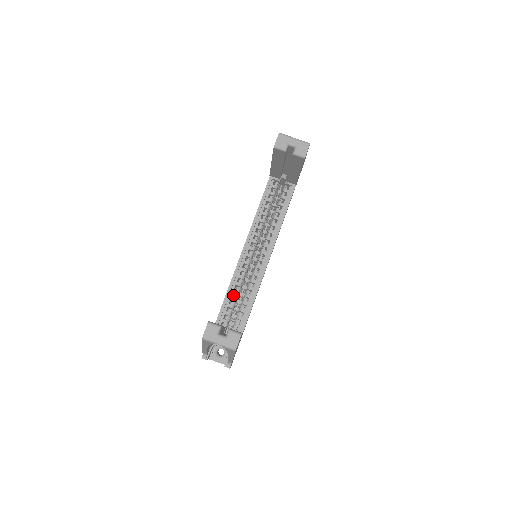
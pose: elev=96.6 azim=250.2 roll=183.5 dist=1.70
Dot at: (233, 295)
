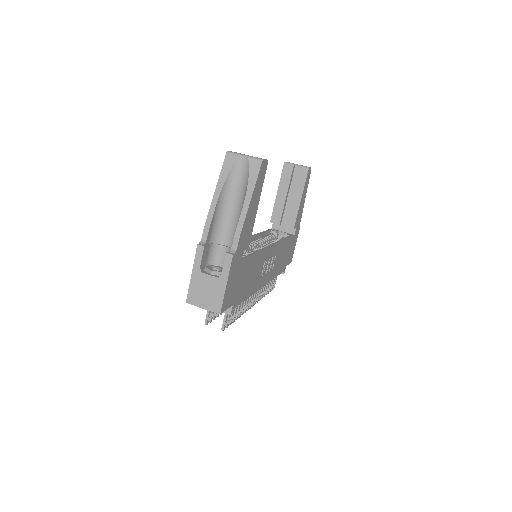
Dot at: occluded
